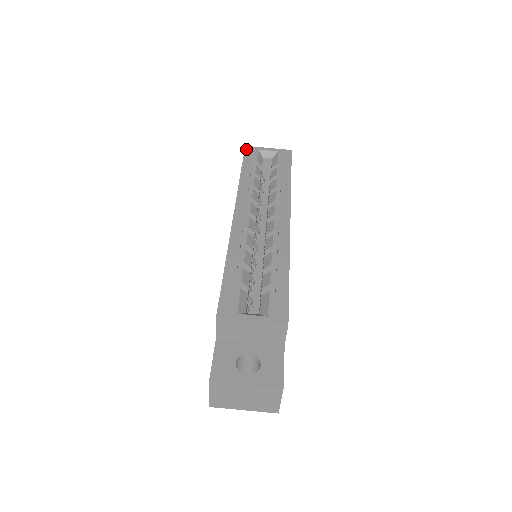
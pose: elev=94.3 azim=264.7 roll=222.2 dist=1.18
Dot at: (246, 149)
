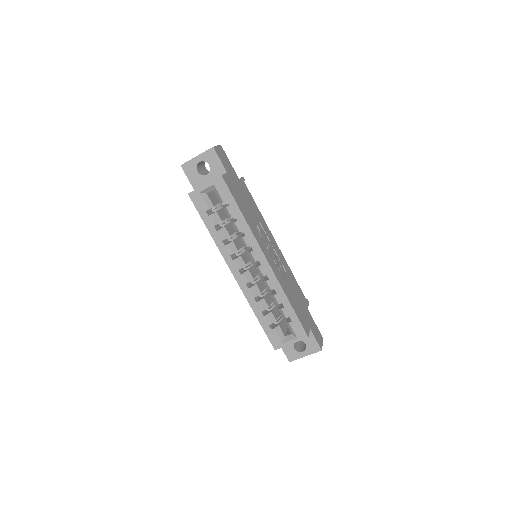
Dot at: (191, 198)
